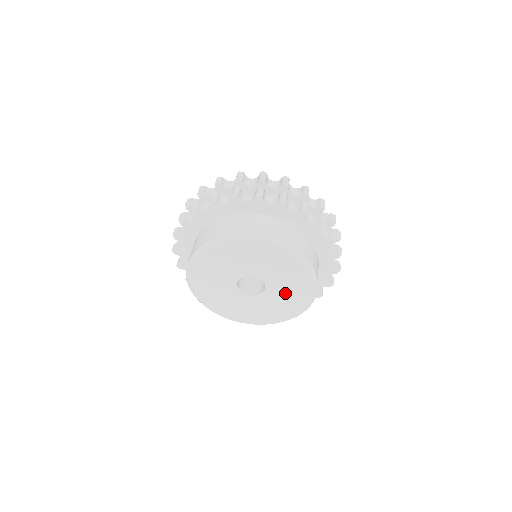
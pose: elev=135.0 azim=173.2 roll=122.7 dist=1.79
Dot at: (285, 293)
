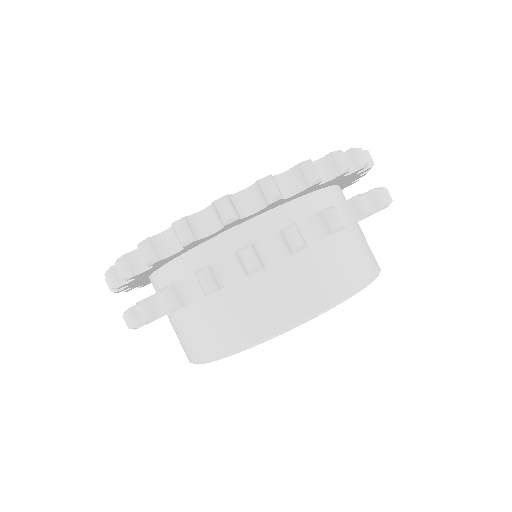
Dot at: occluded
